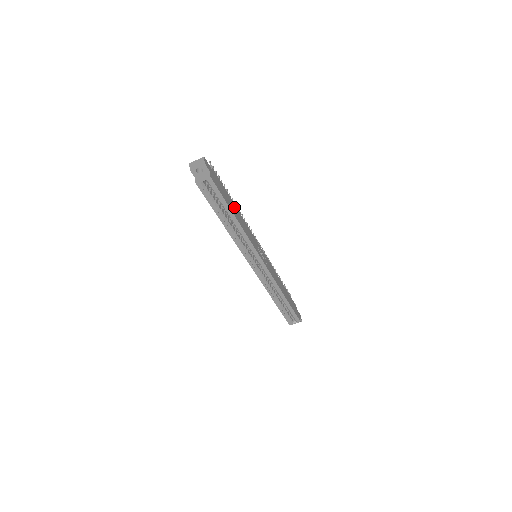
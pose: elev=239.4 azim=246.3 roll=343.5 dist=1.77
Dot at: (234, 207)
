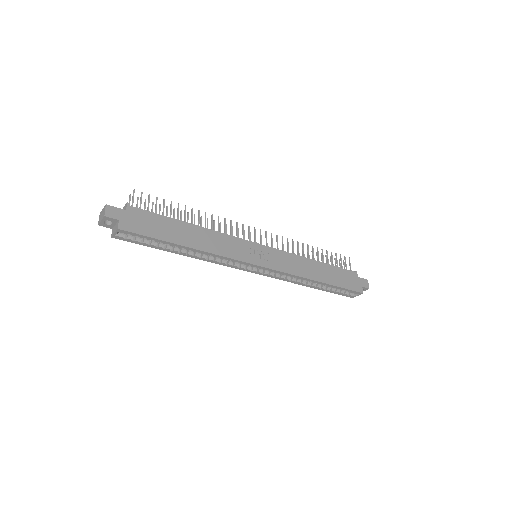
Dot at: (185, 229)
